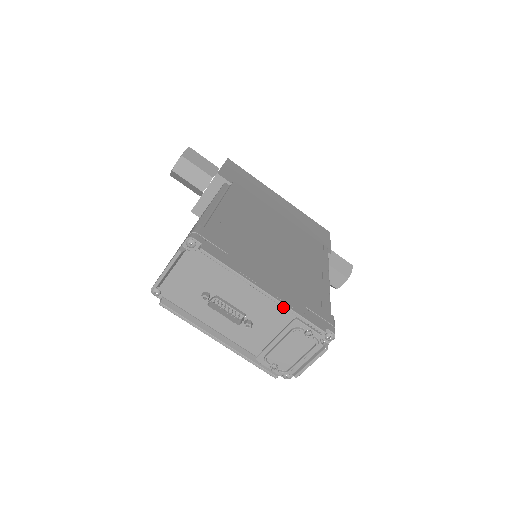
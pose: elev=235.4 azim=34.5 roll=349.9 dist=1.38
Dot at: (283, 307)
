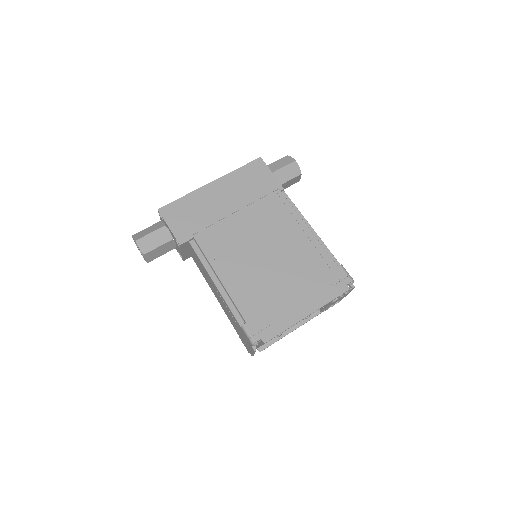
Dot at: occluded
